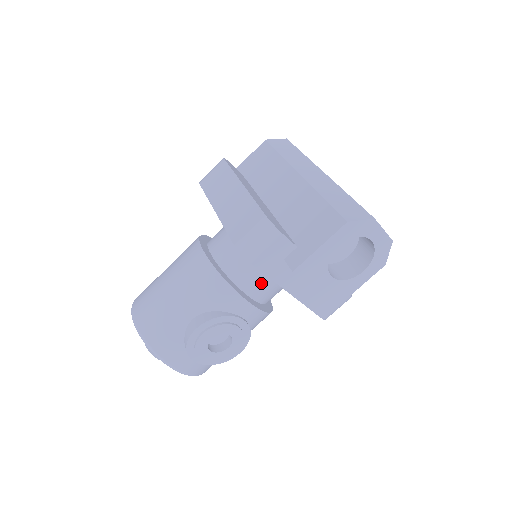
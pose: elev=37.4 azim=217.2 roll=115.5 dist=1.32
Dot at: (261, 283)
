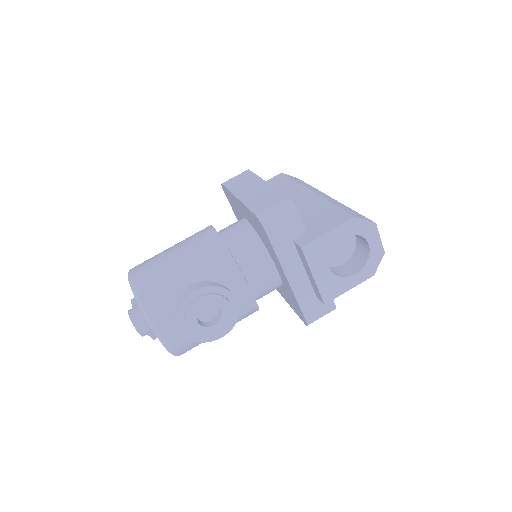
Dot at: (261, 271)
